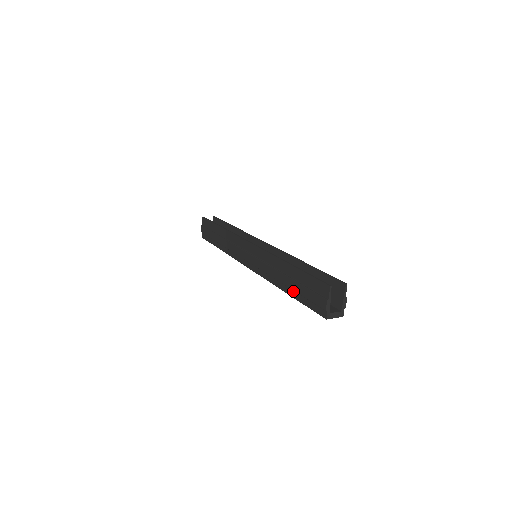
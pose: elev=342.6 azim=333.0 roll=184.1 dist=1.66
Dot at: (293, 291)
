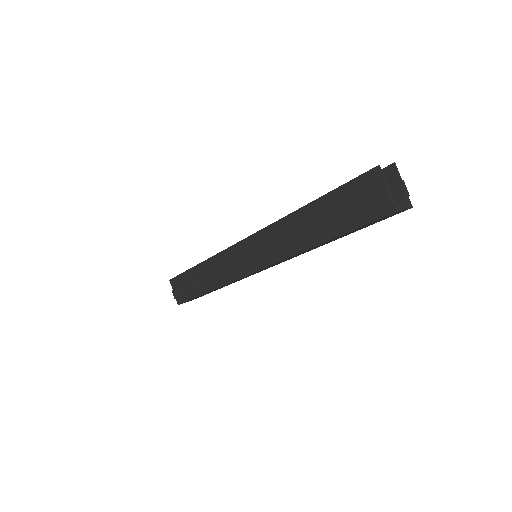
Dot at: (329, 231)
